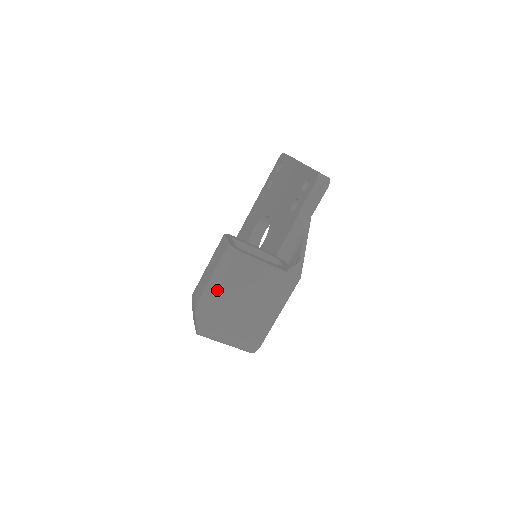
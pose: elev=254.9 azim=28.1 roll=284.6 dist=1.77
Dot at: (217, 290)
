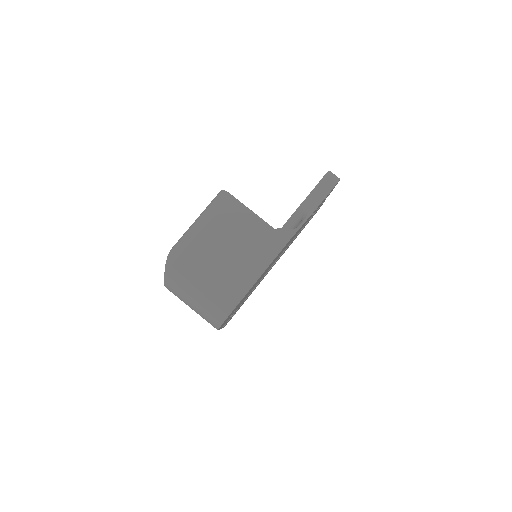
Dot at: (197, 229)
